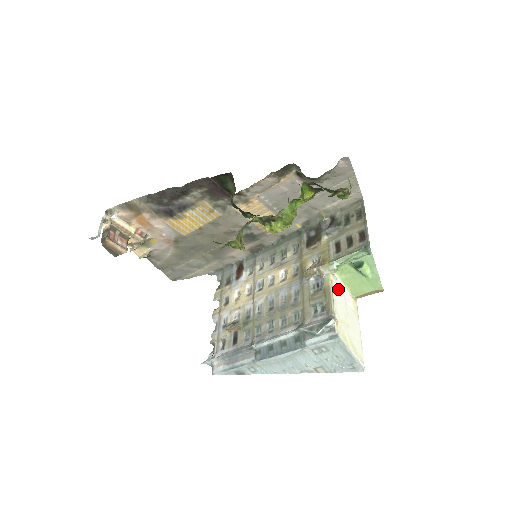
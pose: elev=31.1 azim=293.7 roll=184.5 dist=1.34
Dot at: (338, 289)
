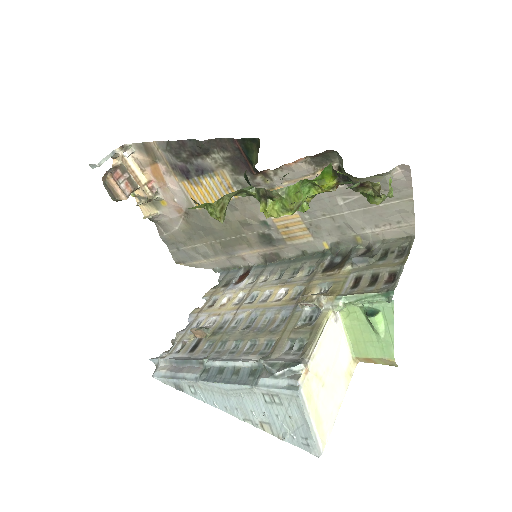
Dot at: (333, 334)
